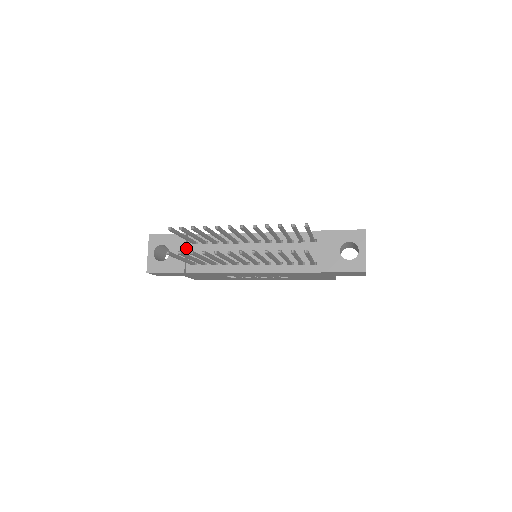
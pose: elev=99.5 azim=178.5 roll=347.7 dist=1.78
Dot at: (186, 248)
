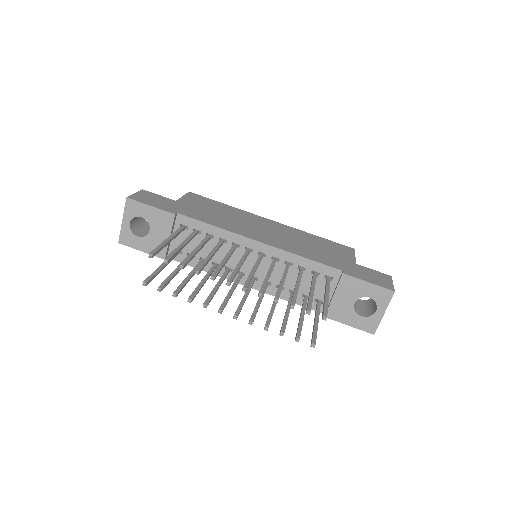
Dot at: (172, 230)
